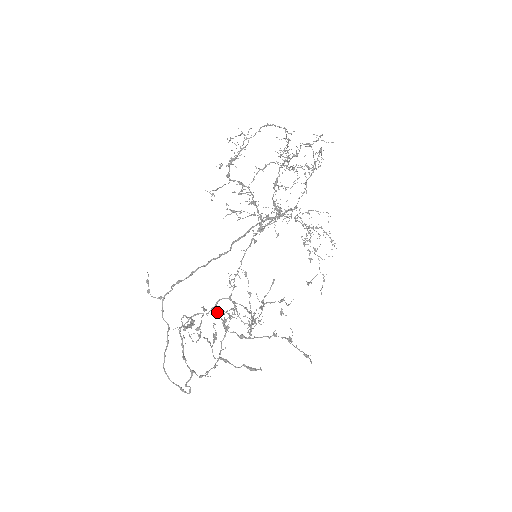
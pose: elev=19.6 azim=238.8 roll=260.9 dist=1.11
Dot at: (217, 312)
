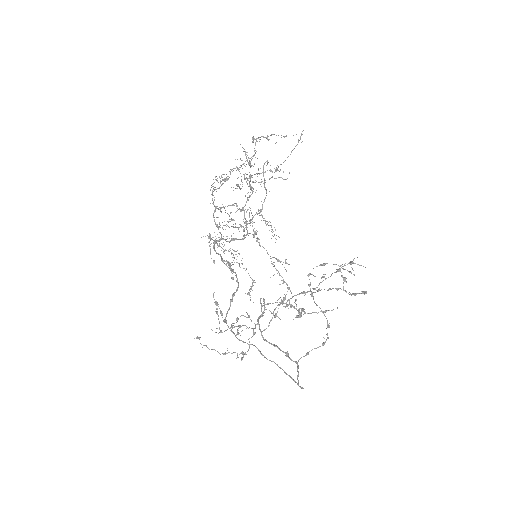
Dot at: occluded
